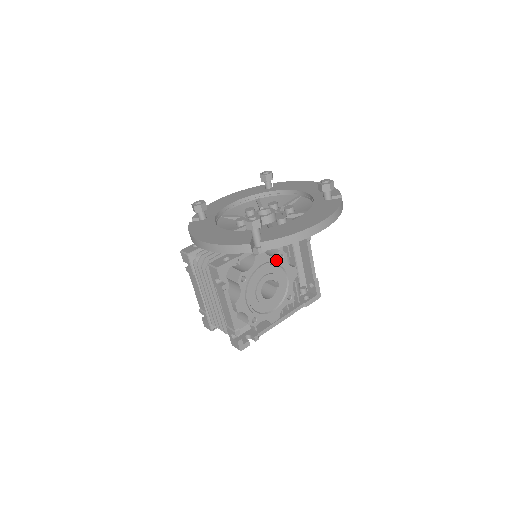
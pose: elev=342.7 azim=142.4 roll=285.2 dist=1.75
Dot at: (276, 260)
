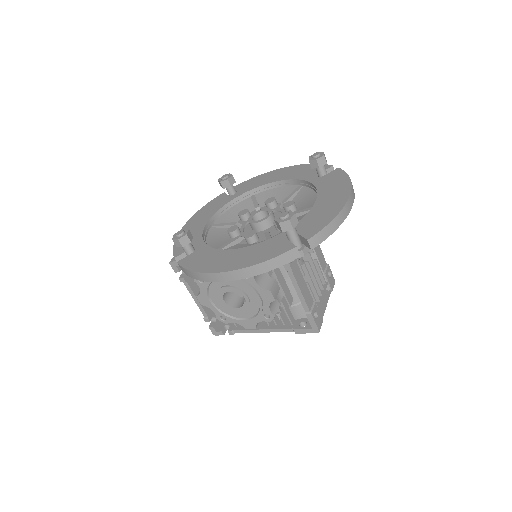
Dot at: occluded
